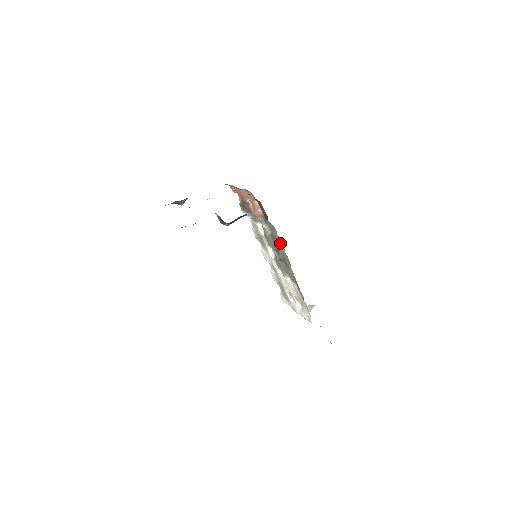
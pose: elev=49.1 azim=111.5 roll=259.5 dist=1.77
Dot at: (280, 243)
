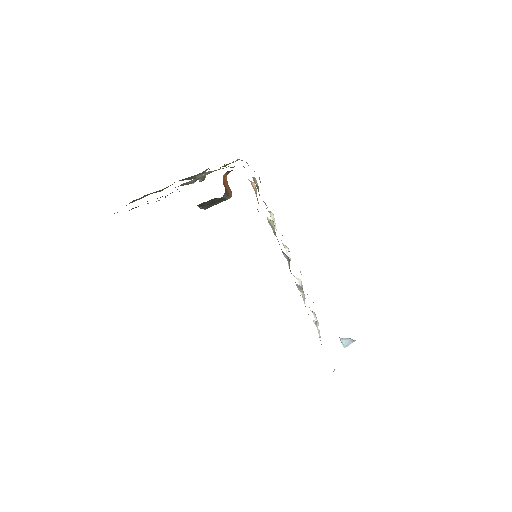
Dot at: occluded
